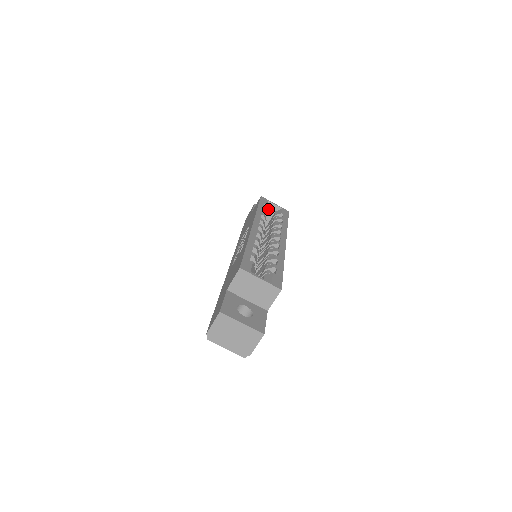
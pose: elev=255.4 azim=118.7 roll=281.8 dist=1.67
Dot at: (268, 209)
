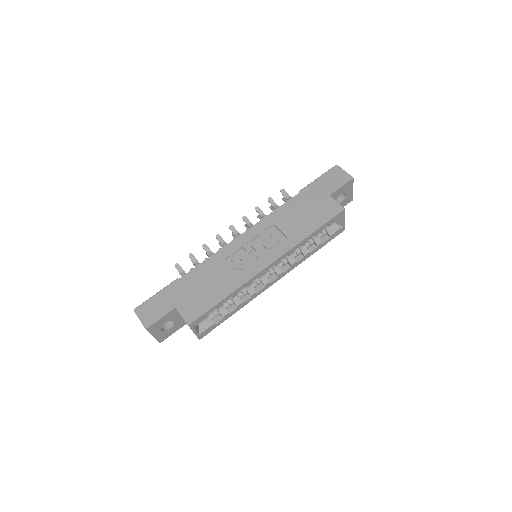
Dot at: occluded
